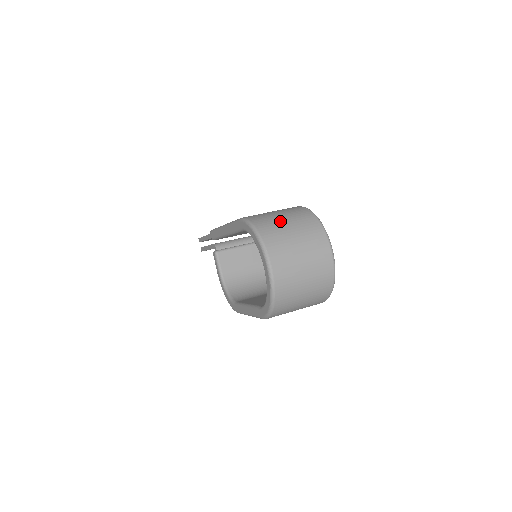
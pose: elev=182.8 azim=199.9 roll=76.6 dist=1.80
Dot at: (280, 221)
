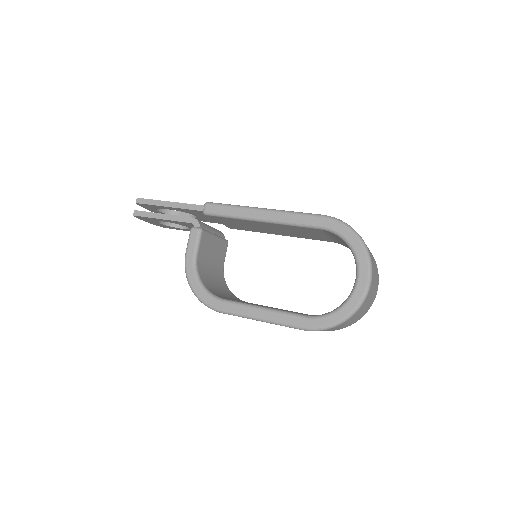
Dot at: occluded
